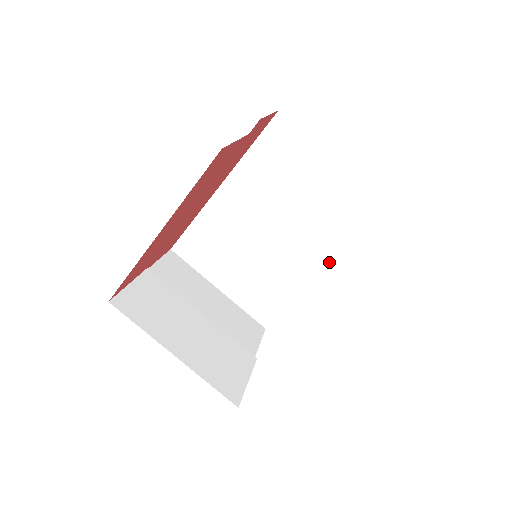
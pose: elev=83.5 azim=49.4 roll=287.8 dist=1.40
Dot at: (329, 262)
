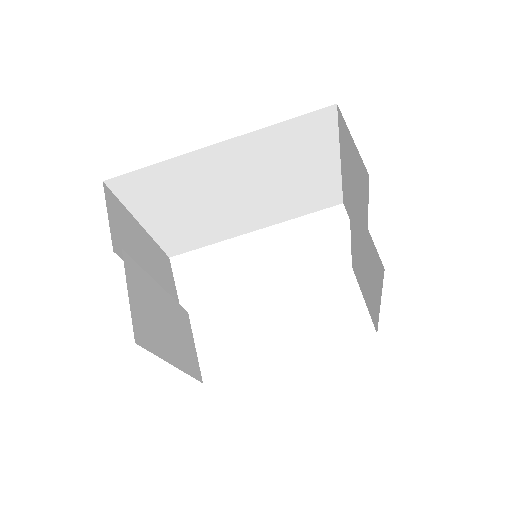
Dot at: (268, 224)
